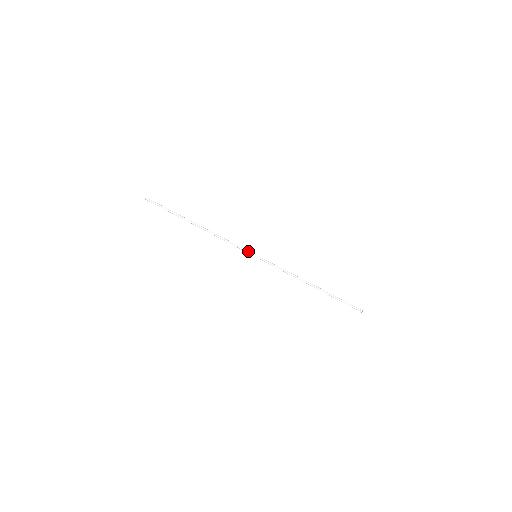
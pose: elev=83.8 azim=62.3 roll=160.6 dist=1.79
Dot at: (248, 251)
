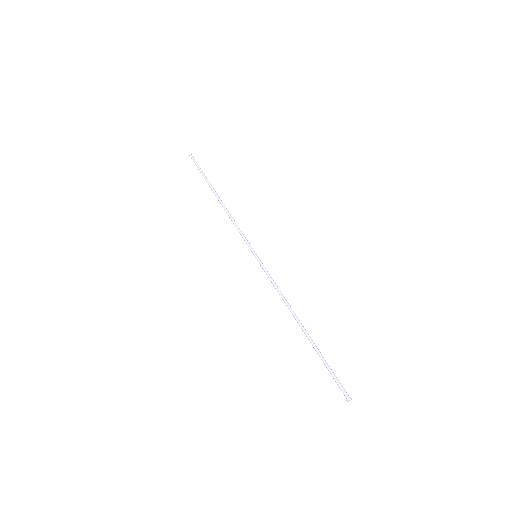
Dot at: occluded
